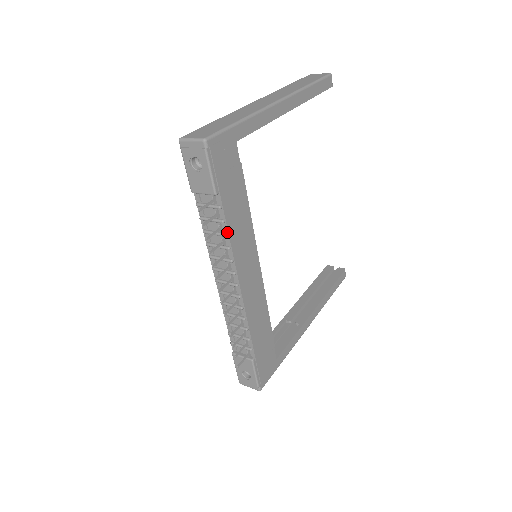
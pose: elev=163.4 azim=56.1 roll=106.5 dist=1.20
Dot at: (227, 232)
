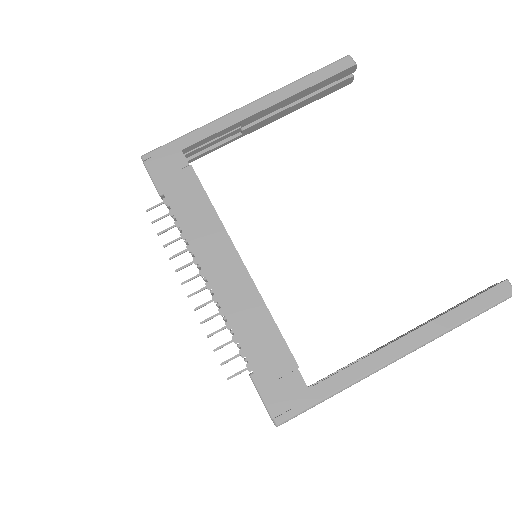
Dot at: (180, 226)
